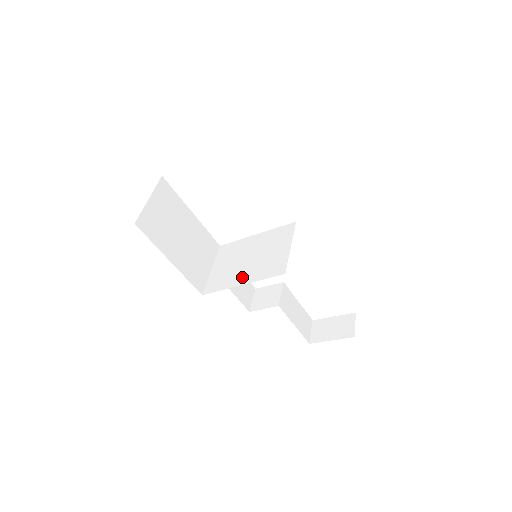
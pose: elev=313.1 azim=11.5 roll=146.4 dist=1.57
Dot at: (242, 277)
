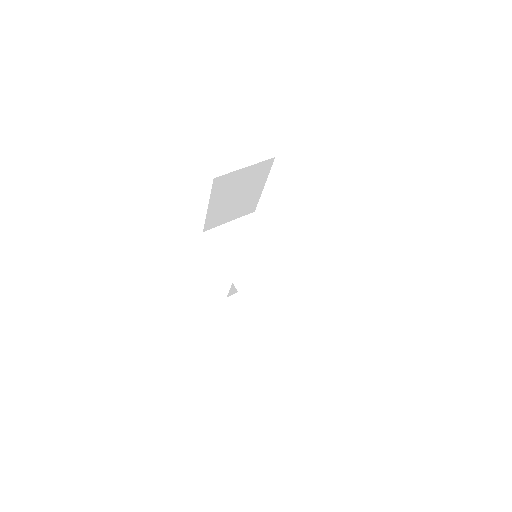
Dot at: (230, 261)
